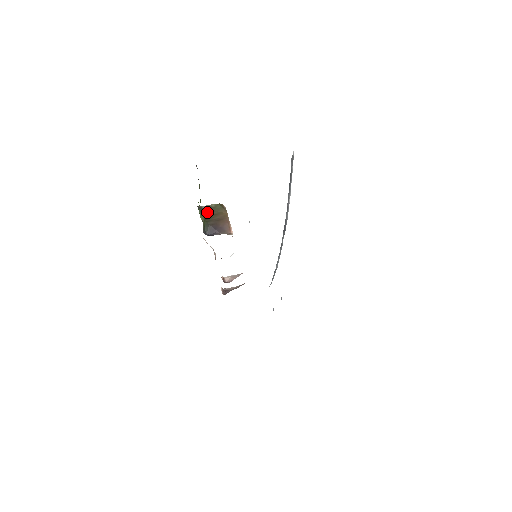
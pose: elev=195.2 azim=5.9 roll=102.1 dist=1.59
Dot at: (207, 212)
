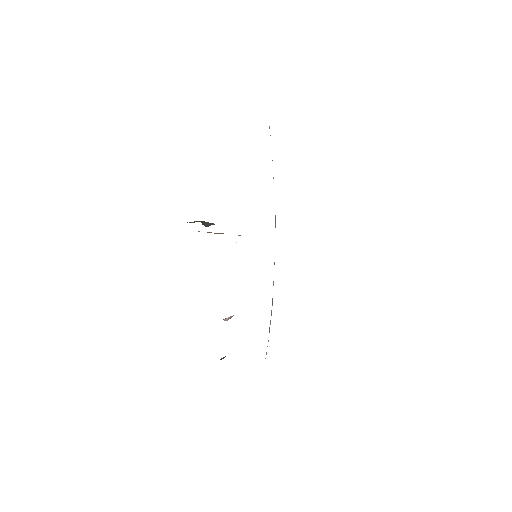
Dot at: occluded
